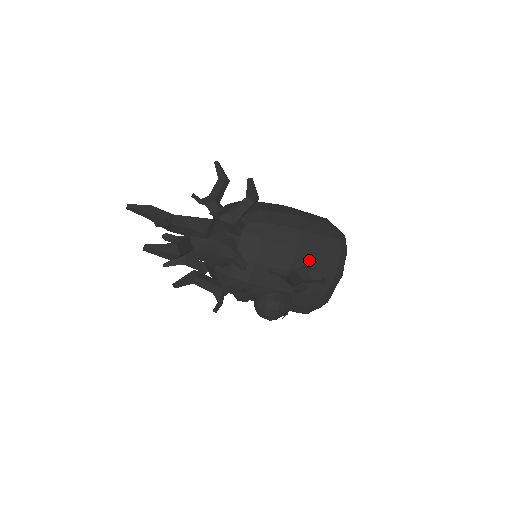
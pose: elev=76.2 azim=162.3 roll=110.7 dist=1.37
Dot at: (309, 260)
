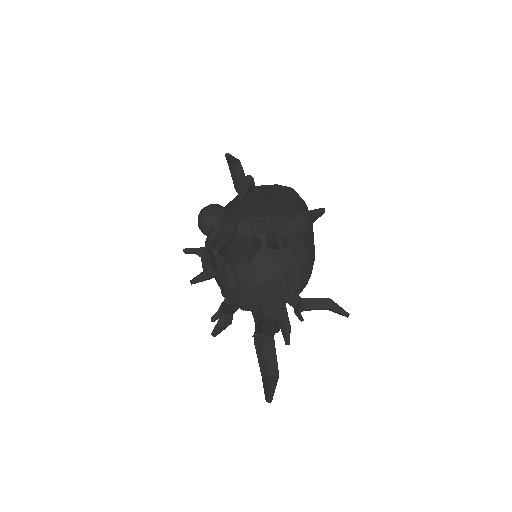
Dot at: occluded
